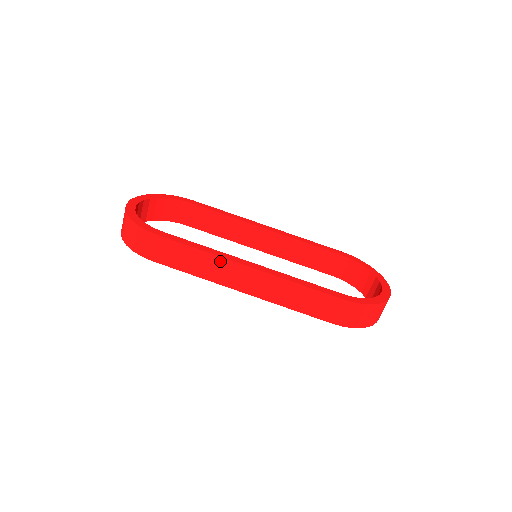
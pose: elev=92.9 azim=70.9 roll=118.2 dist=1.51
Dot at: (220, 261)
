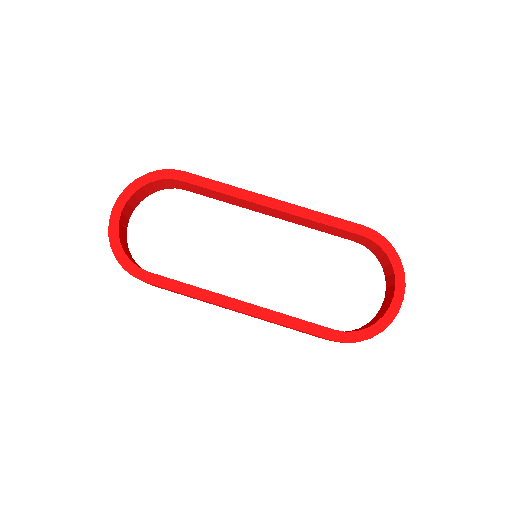
Dot at: occluded
